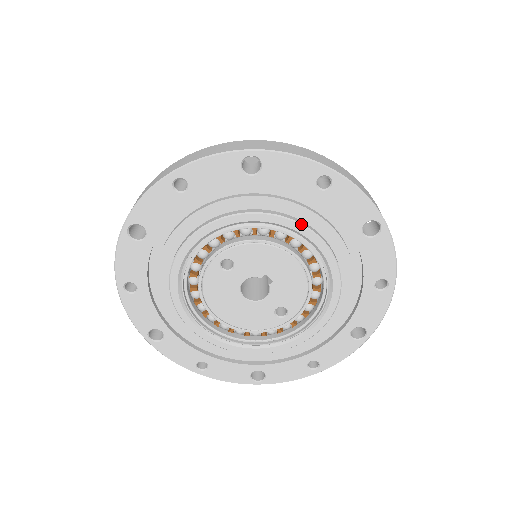
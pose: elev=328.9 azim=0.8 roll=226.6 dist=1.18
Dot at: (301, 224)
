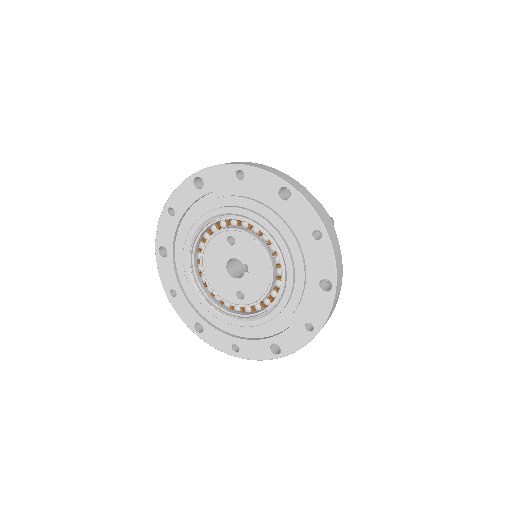
Dot at: (287, 249)
